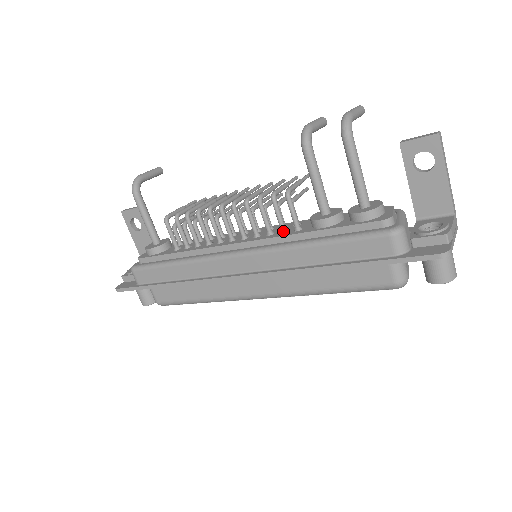
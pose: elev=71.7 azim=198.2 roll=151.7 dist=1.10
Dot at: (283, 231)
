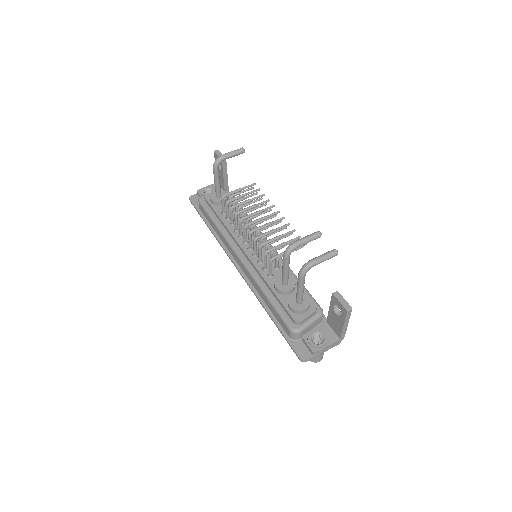
Dot at: (264, 269)
